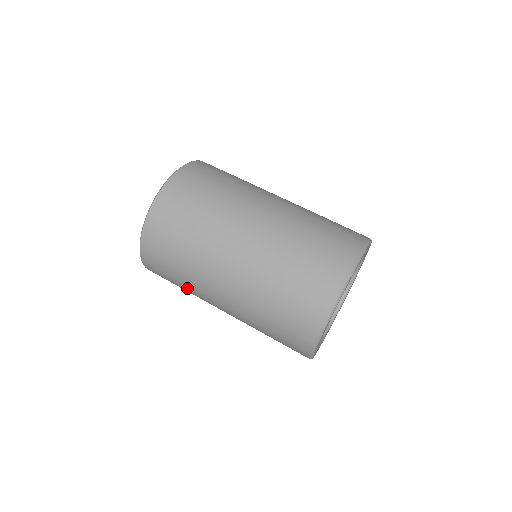
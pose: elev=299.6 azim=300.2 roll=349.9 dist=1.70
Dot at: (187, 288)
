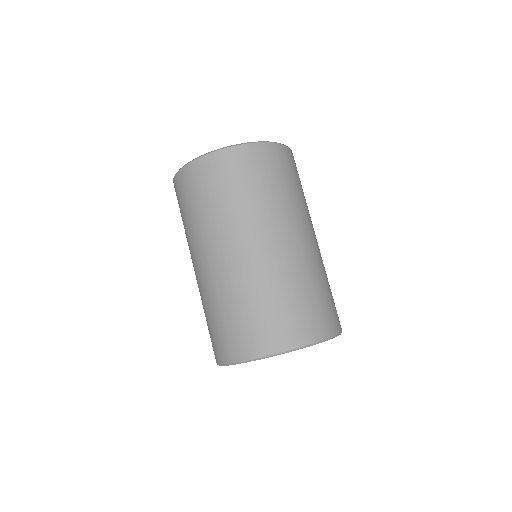
Dot at: occluded
